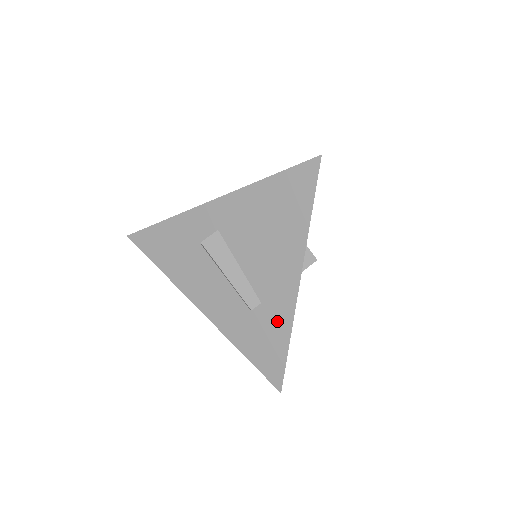
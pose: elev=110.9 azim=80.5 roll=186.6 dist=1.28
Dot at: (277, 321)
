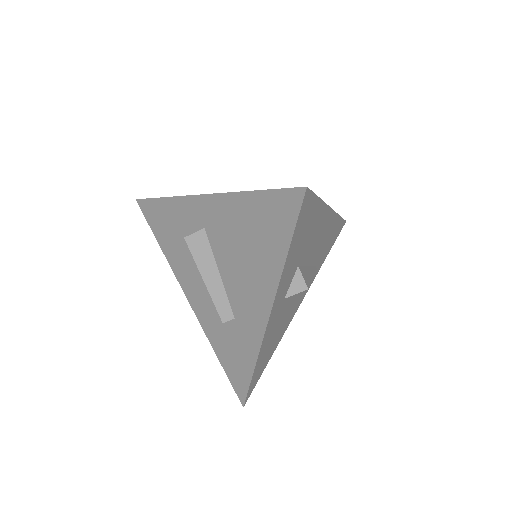
Dot at: (246, 343)
